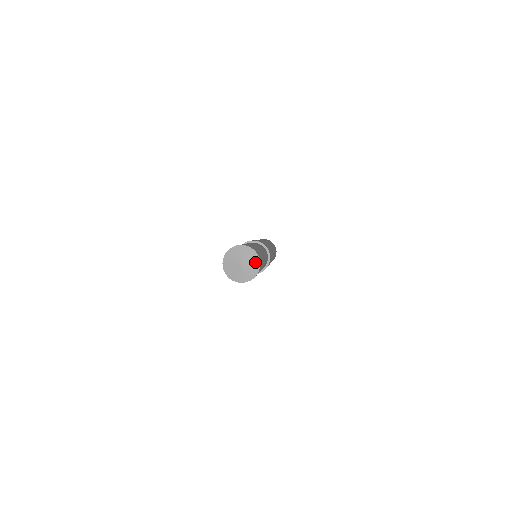
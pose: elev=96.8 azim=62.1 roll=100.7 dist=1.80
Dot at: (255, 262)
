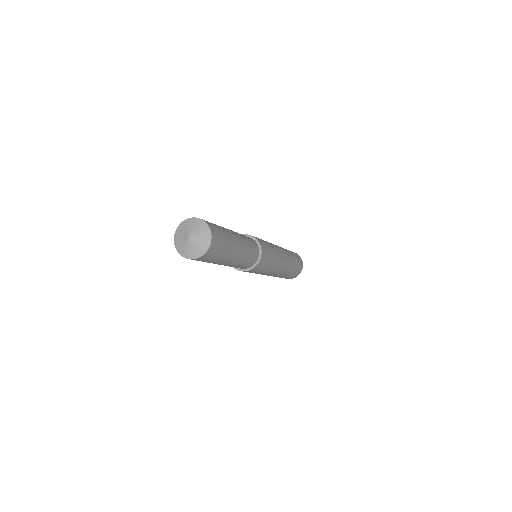
Dot at: (200, 225)
